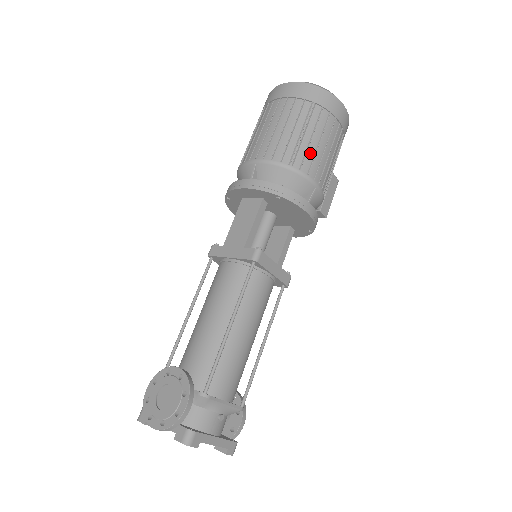
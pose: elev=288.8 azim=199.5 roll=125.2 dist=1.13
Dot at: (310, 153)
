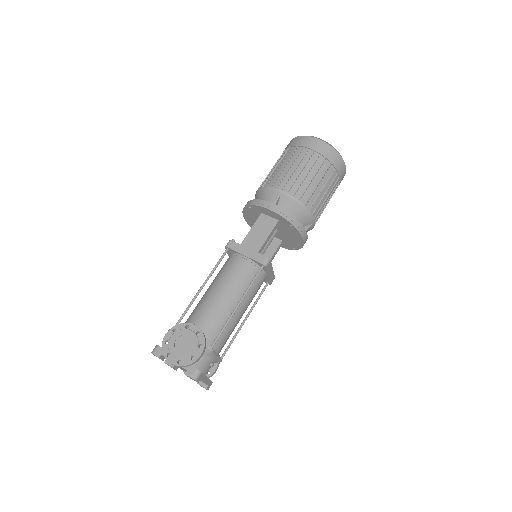
Dot at: (318, 199)
